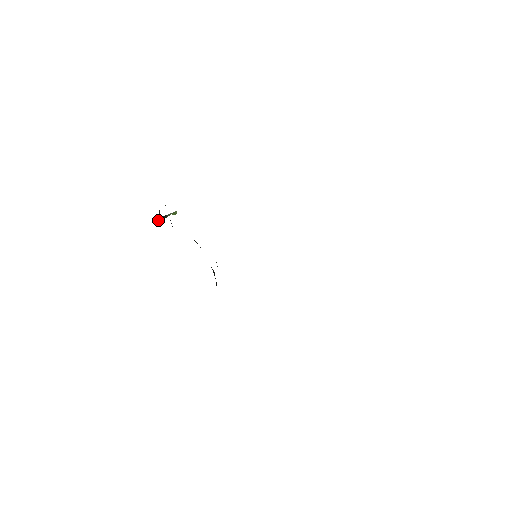
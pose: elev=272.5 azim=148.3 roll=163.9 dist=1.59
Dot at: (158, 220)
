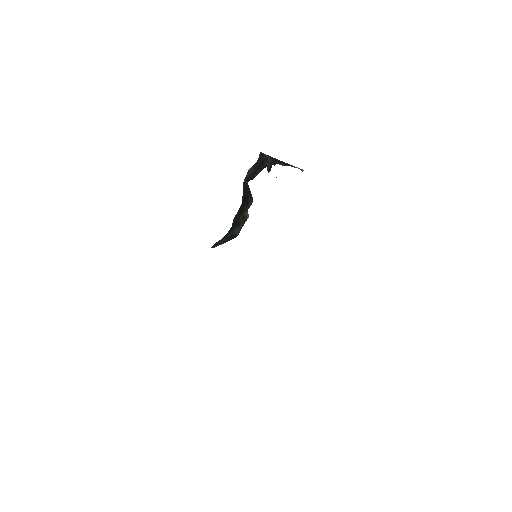
Dot at: (282, 162)
